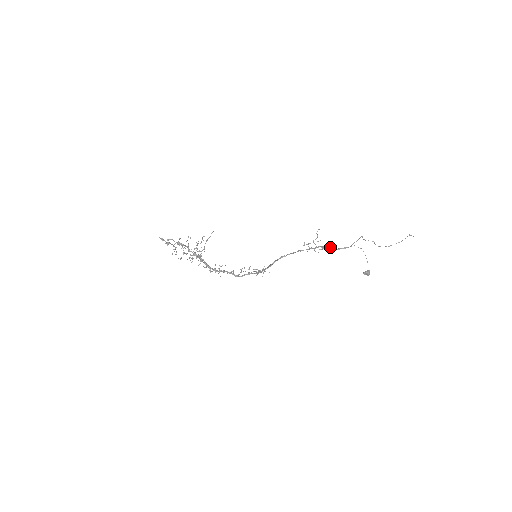
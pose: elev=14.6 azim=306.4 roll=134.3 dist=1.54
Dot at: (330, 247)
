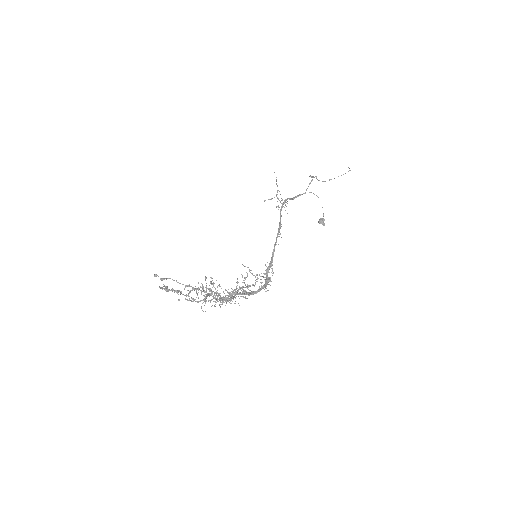
Dot at: (290, 199)
